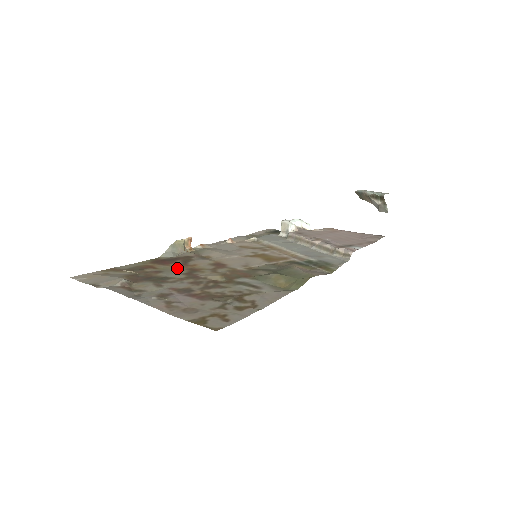
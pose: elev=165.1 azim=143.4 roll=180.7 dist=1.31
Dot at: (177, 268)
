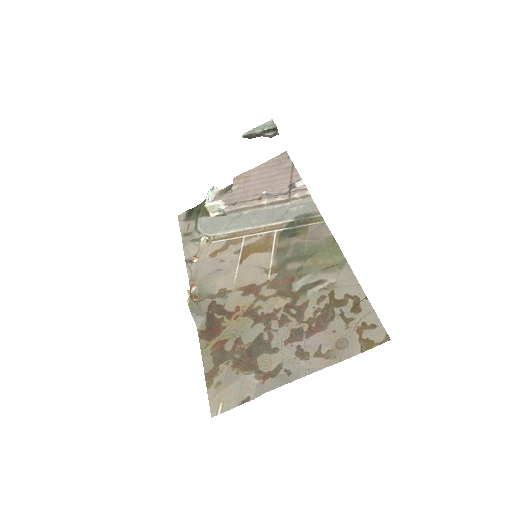
Dot at: (237, 324)
